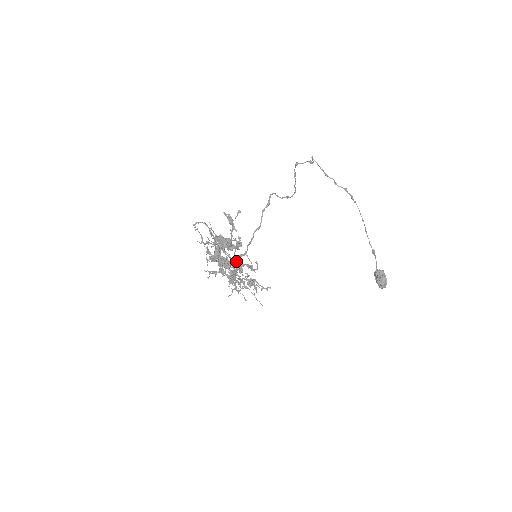
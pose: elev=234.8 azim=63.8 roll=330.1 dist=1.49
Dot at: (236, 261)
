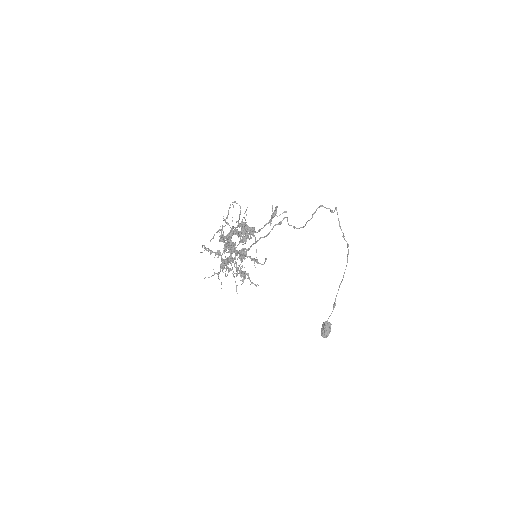
Dot at: (244, 250)
